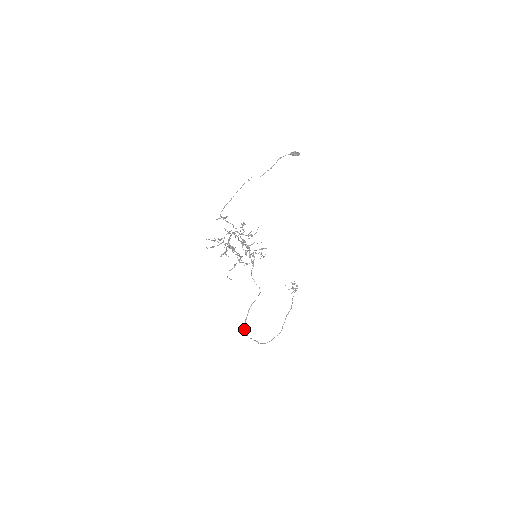
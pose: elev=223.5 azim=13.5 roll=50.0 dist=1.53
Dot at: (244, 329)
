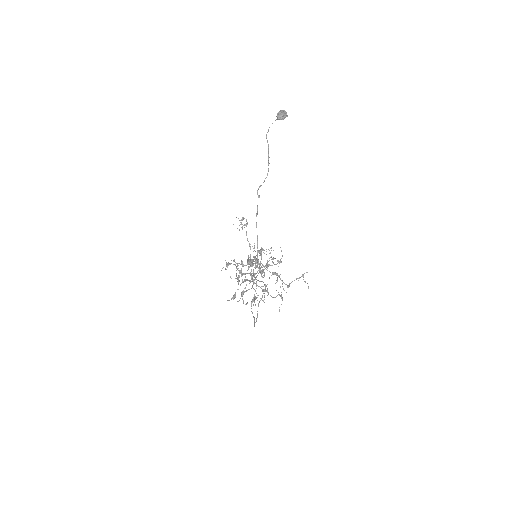
Dot at: (254, 326)
